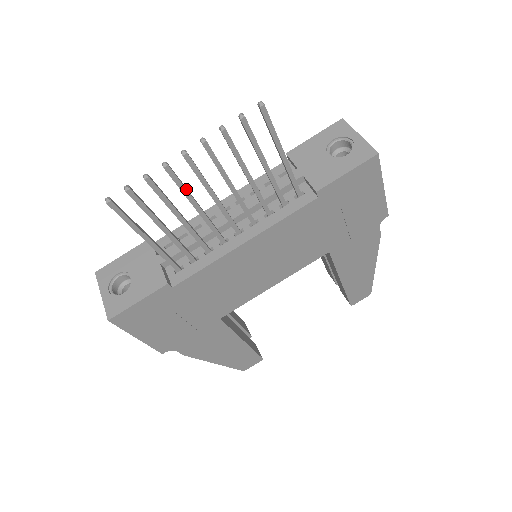
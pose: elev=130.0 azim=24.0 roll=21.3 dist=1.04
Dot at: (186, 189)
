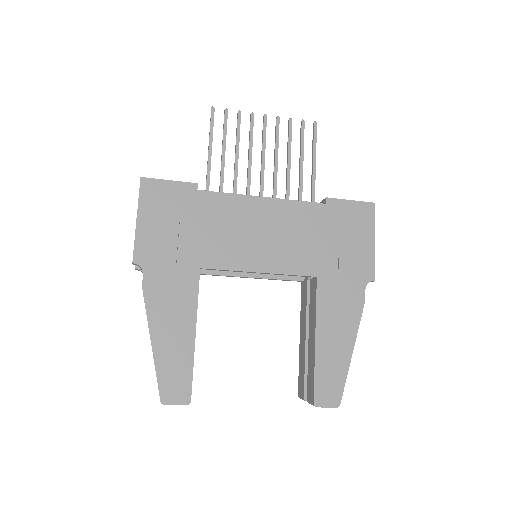
Dot at: occluded
